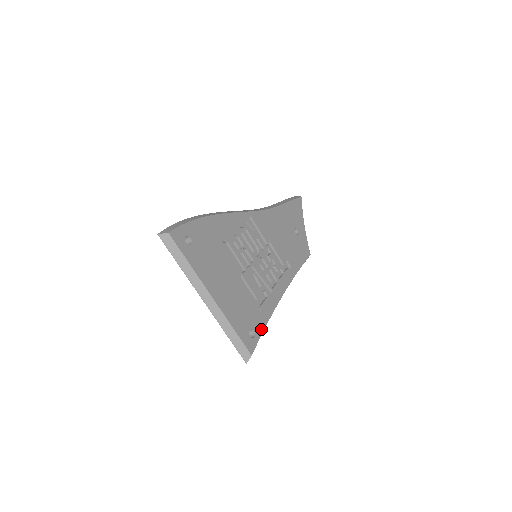
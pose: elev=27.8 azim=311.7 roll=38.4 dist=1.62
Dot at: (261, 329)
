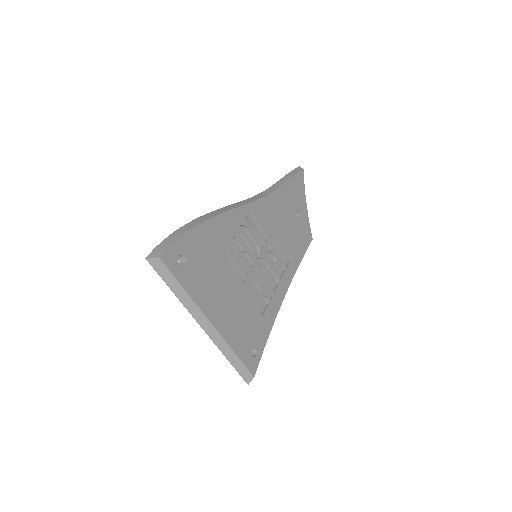
Dot at: (263, 344)
